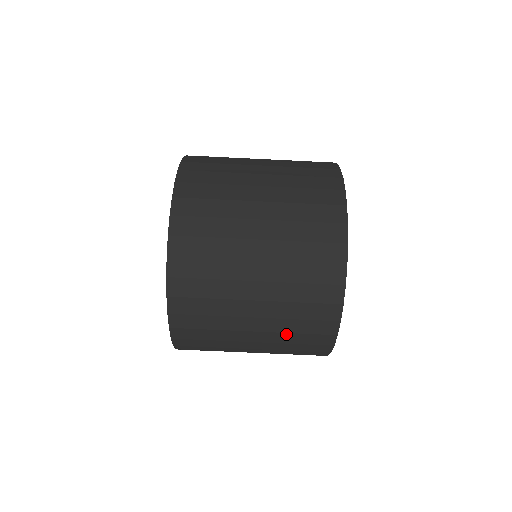
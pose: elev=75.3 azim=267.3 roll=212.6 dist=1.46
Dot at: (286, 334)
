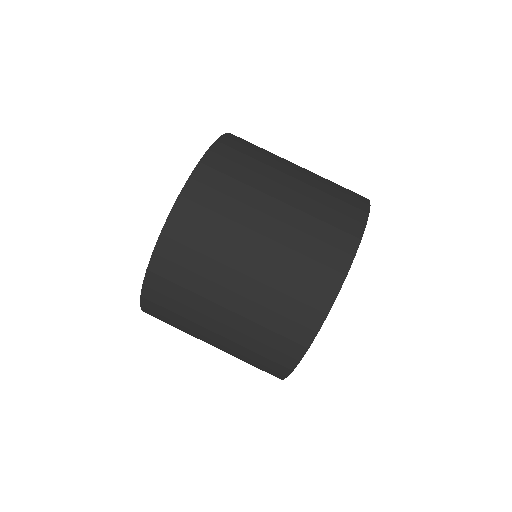
Dot at: (242, 355)
